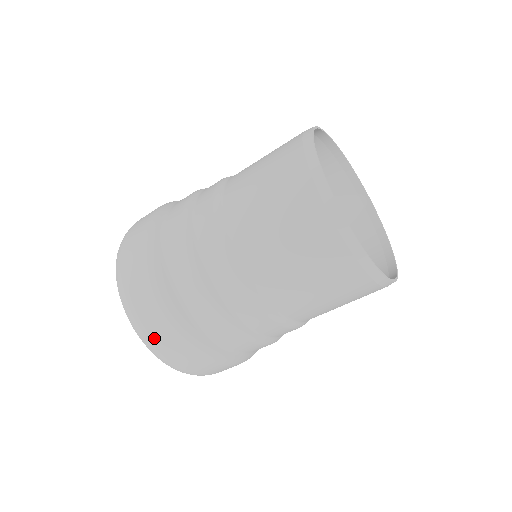
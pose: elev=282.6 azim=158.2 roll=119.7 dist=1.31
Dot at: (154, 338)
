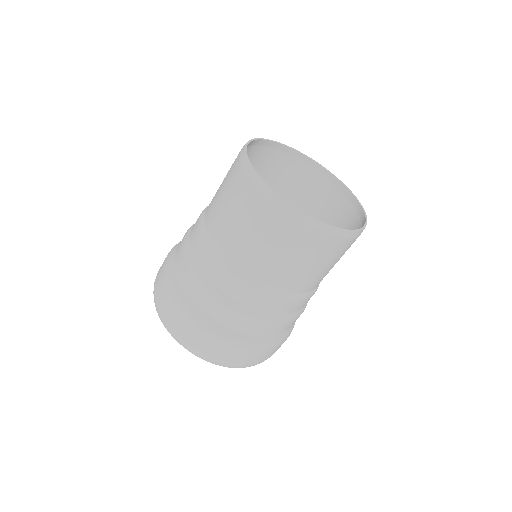
Dot at: (172, 324)
